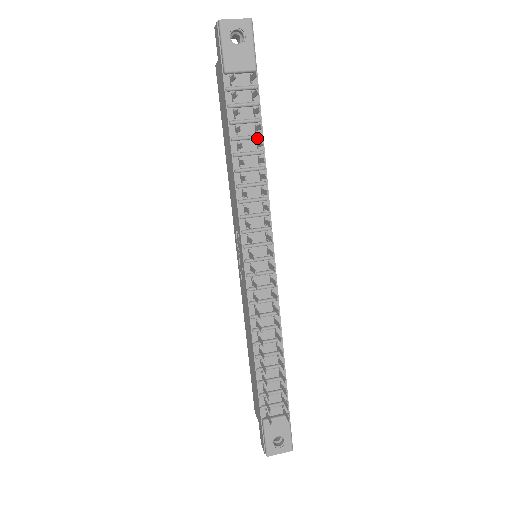
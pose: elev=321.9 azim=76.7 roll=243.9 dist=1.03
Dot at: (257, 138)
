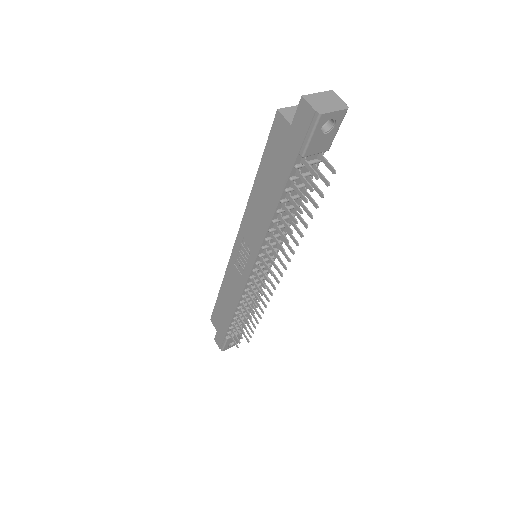
Dot at: occluded
